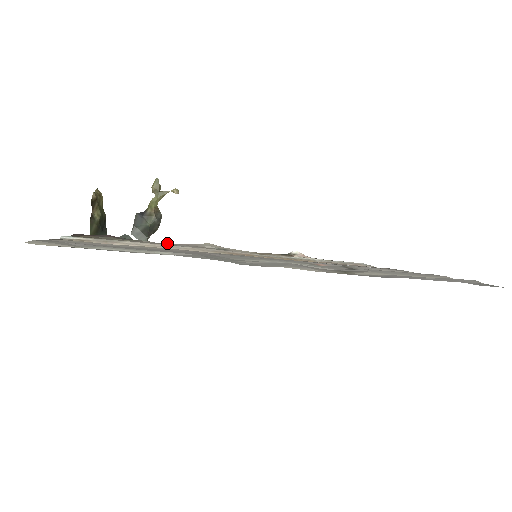
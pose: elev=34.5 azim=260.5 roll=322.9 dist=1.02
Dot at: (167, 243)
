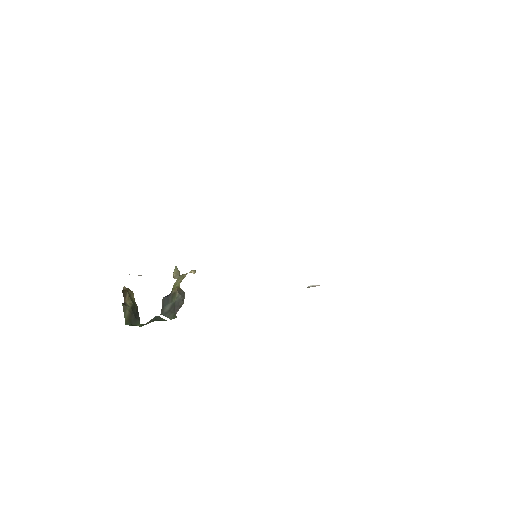
Dot at: occluded
